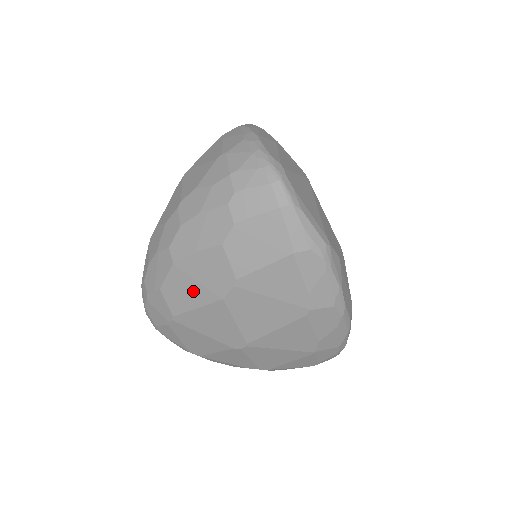
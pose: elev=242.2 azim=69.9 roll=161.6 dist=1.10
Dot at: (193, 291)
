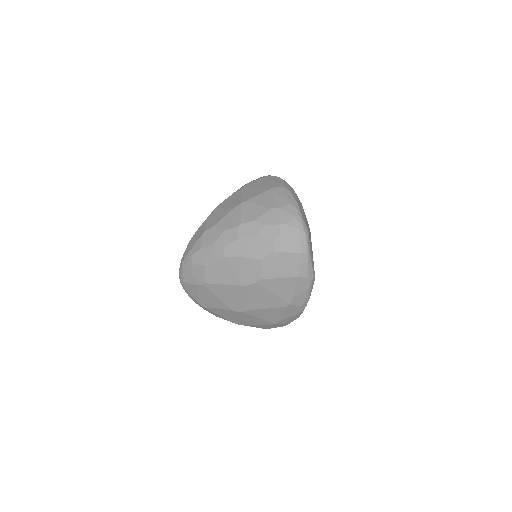
Dot at: (228, 275)
